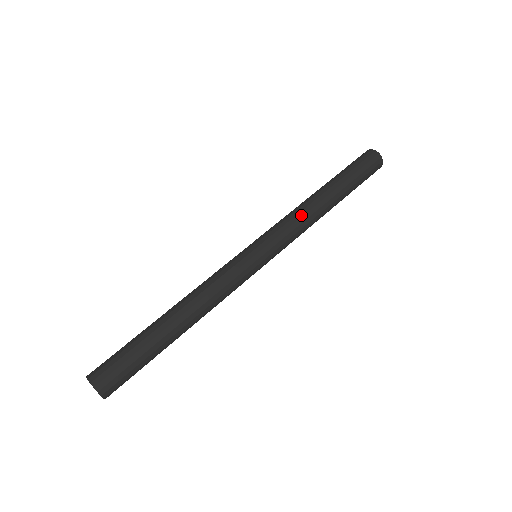
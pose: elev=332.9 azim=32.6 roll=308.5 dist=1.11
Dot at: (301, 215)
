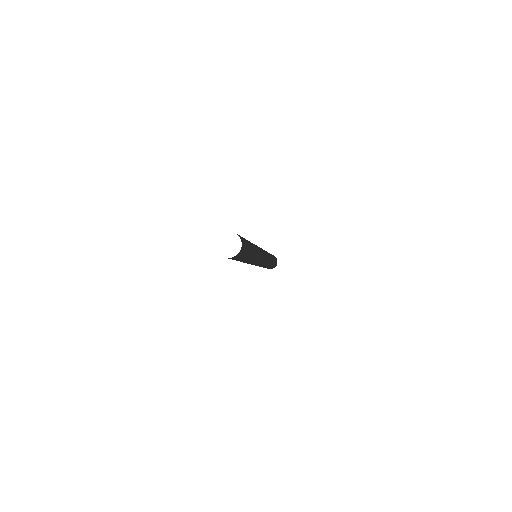
Dot at: occluded
